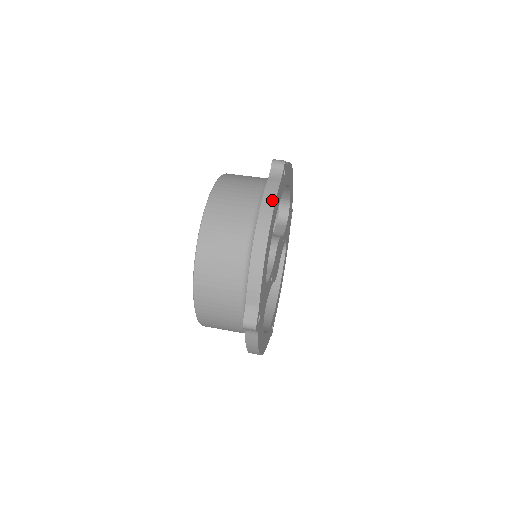
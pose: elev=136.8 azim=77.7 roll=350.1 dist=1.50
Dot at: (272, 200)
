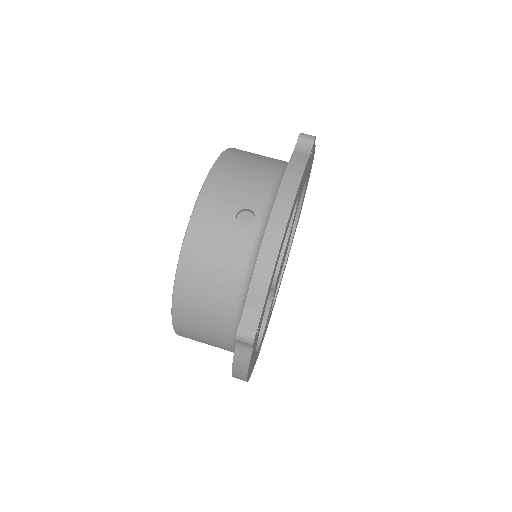
Dot at: (243, 372)
